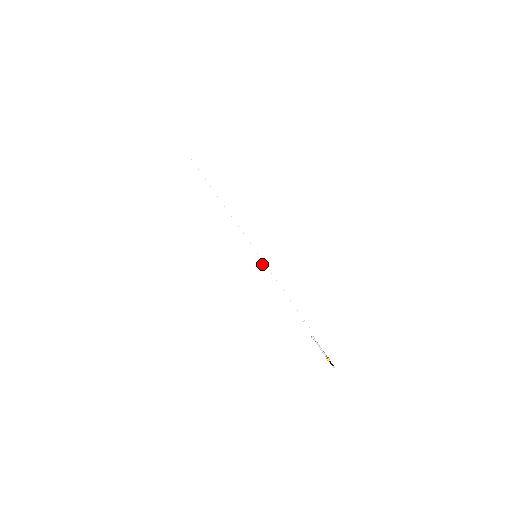
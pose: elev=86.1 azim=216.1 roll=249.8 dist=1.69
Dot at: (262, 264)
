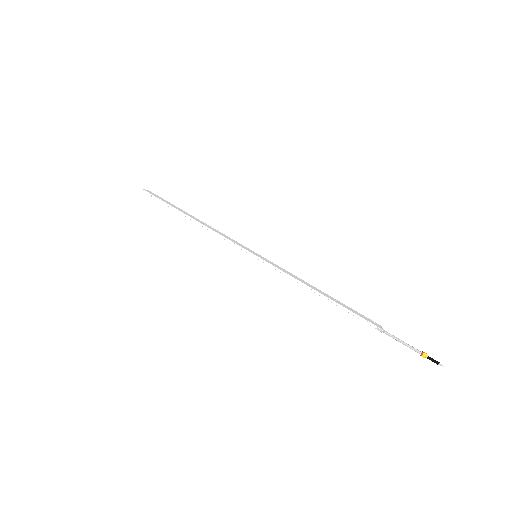
Dot at: (268, 261)
